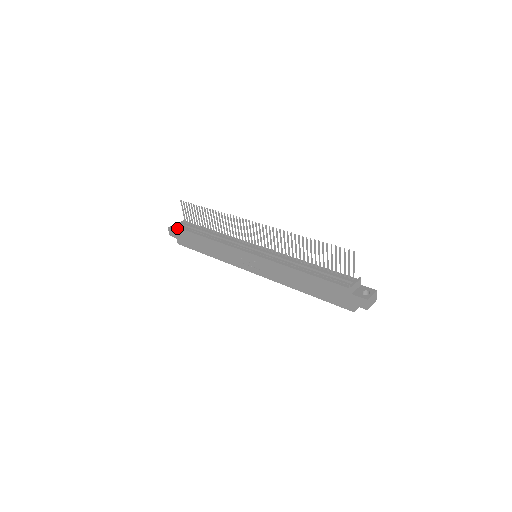
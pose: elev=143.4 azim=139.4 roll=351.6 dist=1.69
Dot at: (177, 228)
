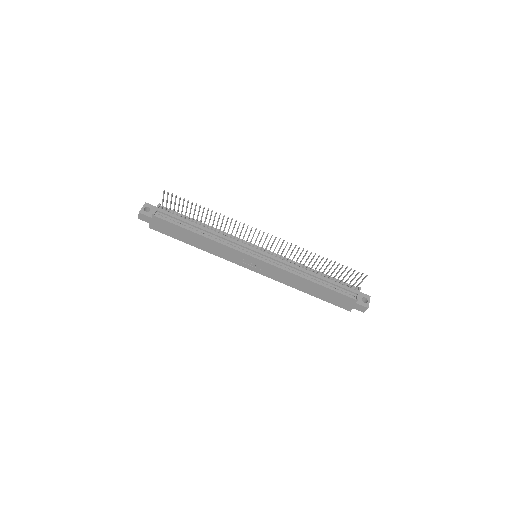
Dot at: (155, 217)
